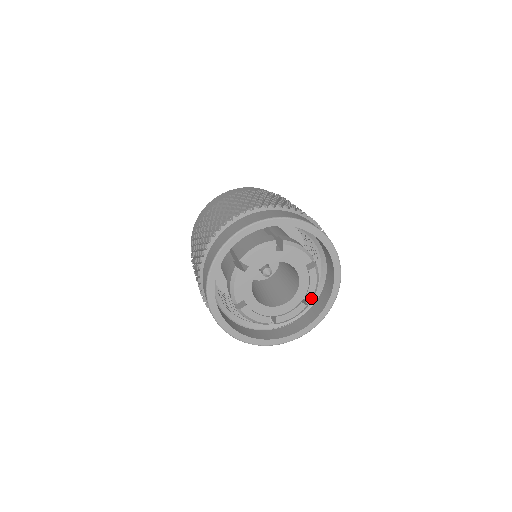
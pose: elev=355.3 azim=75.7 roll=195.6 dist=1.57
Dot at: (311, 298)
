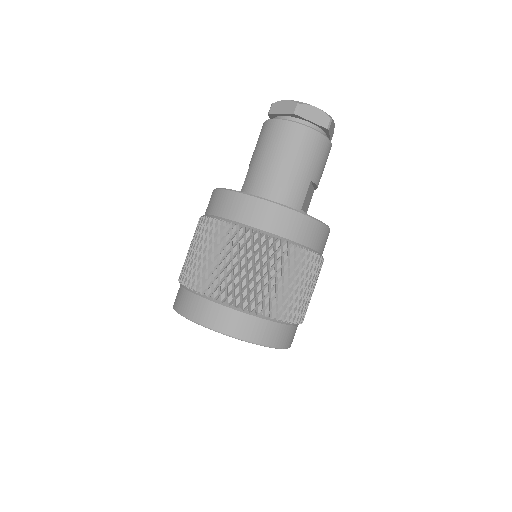
Dot at: occluded
